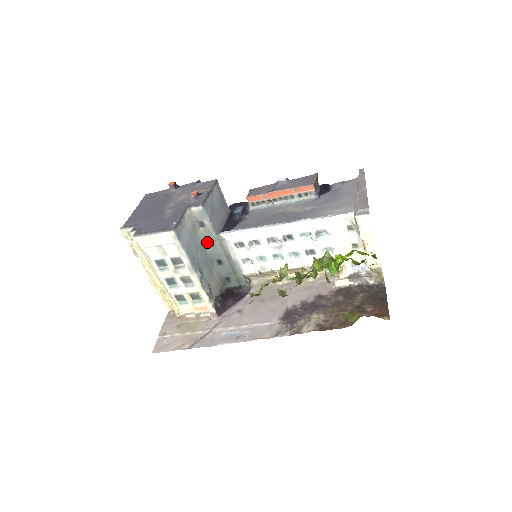
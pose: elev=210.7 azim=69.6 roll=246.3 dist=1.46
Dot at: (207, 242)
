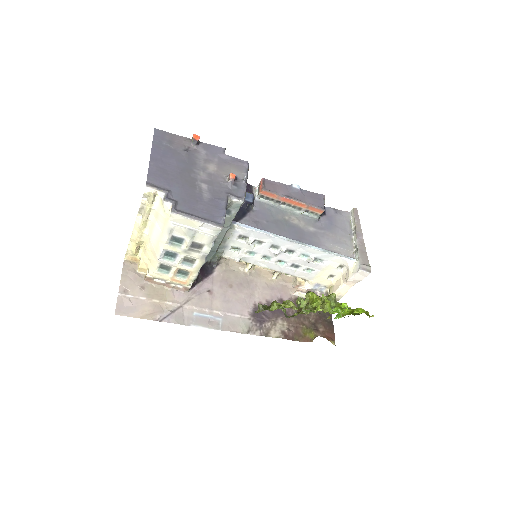
Dot at: occluded
